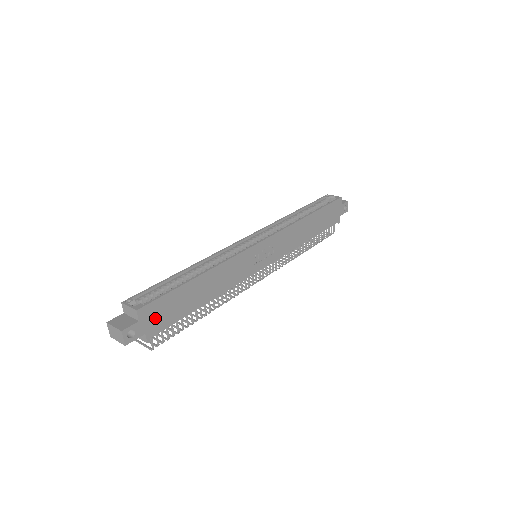
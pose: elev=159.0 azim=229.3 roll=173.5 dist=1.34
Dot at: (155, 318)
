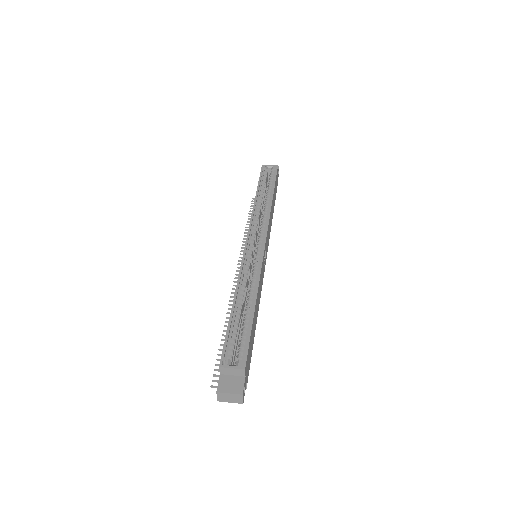
Dot at: (248, 365)
